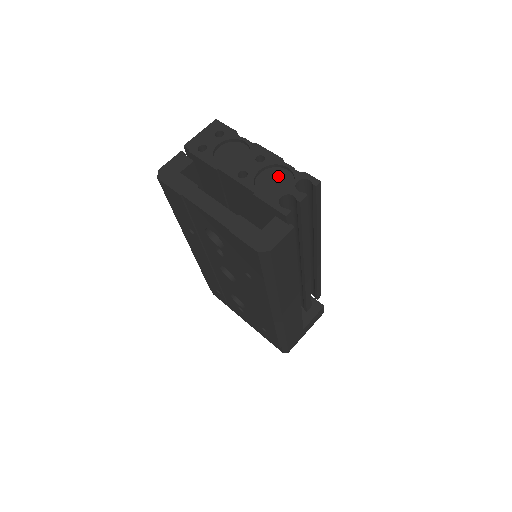
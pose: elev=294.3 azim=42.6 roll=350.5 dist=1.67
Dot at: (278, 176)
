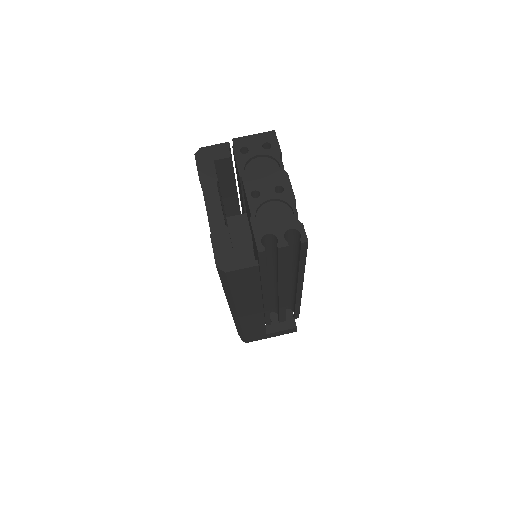
Dot at: (282, 213)
